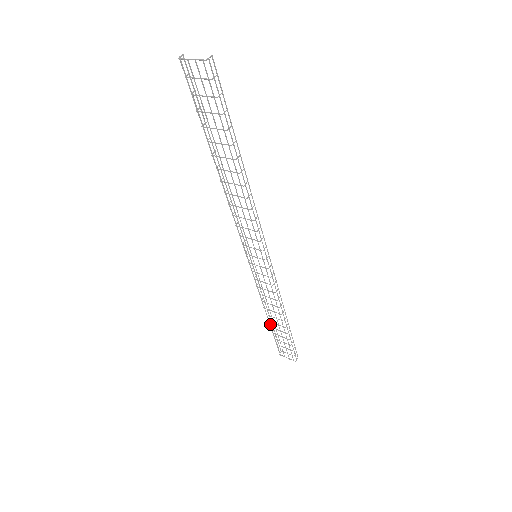
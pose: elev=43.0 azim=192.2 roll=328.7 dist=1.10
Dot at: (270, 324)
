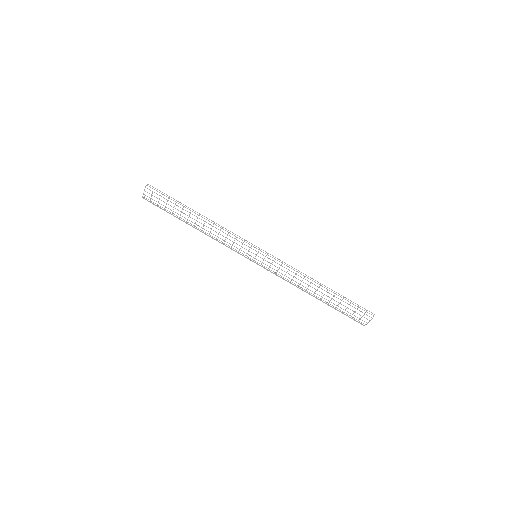
Dot at: (323, 302)
